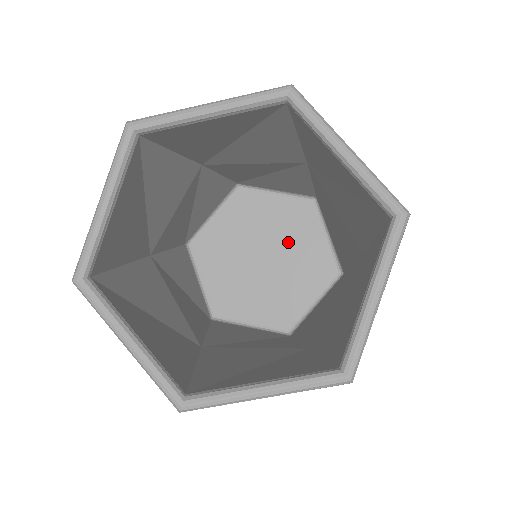
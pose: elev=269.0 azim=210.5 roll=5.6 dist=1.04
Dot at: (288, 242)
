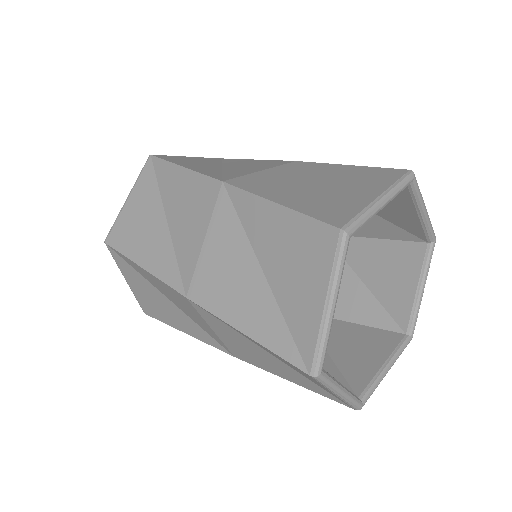
Dot at: occluded
